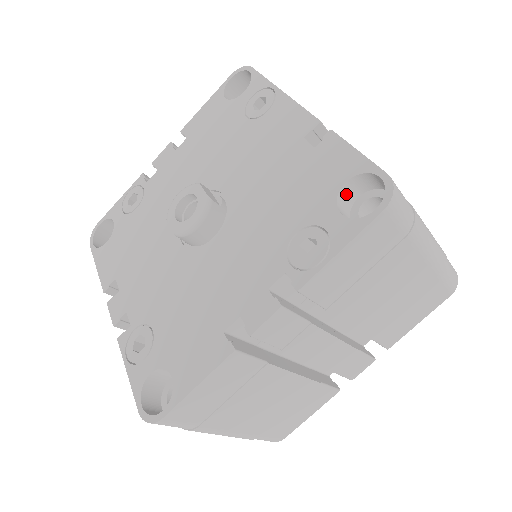
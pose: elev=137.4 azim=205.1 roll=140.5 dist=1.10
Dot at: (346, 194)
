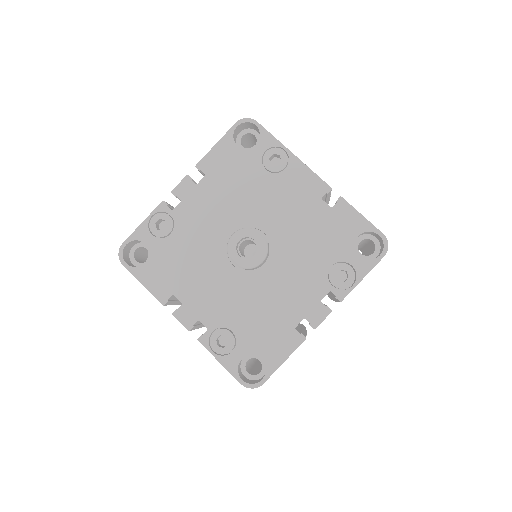
Dot at: occluded
